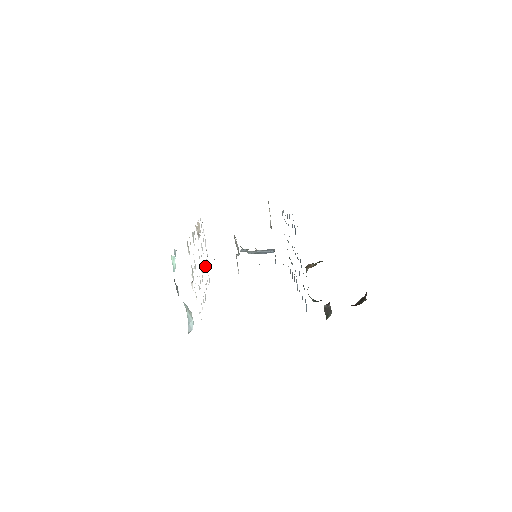
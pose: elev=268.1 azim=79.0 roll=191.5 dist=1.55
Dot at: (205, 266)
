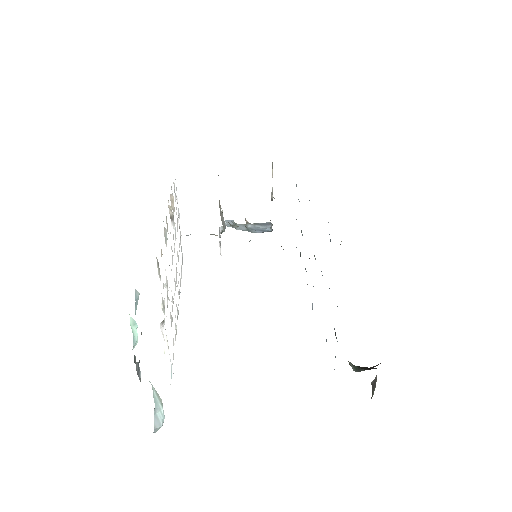
Dot at: (178, 257)
